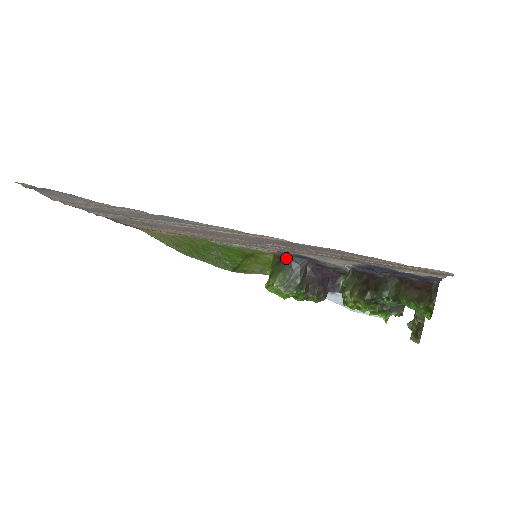
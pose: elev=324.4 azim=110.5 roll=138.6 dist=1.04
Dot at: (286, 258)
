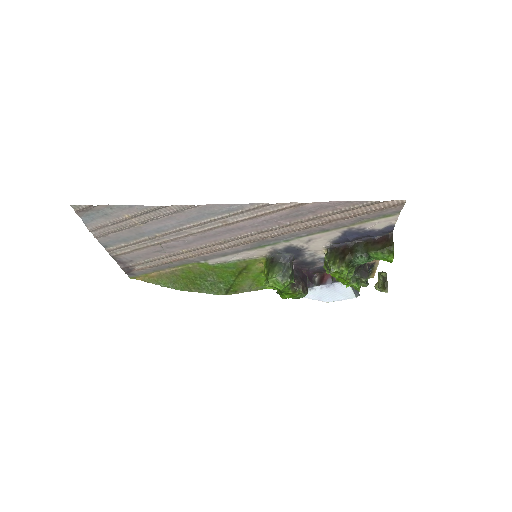
Dot at: (277, 256)
